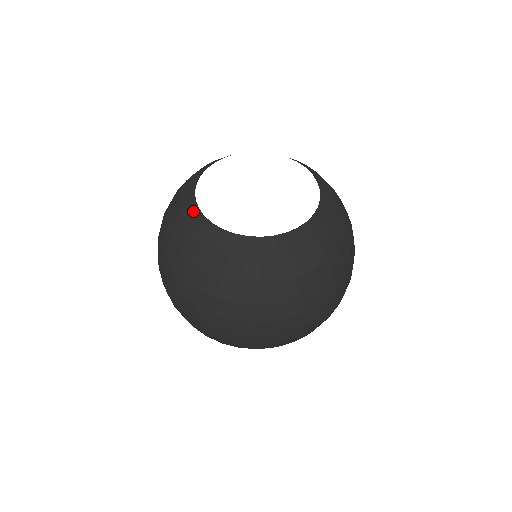
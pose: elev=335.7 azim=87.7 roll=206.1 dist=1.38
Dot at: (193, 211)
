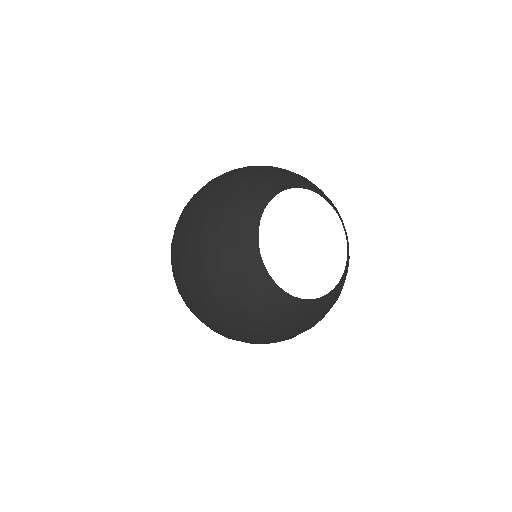
Dot at: (263, 277)
